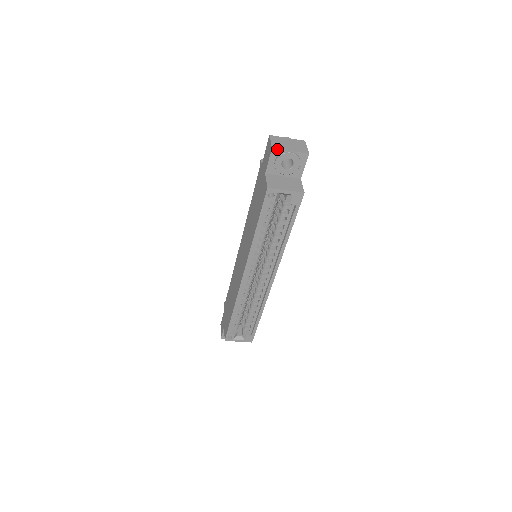
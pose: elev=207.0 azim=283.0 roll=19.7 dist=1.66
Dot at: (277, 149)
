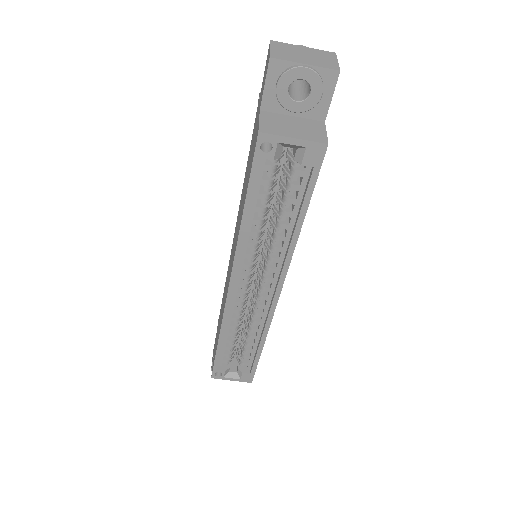
Dot at: (279, 60)
